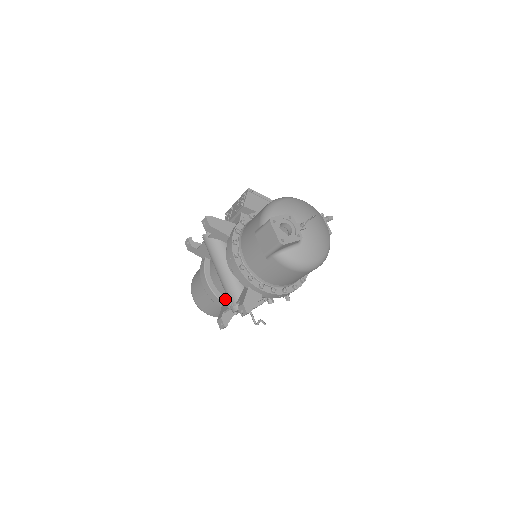
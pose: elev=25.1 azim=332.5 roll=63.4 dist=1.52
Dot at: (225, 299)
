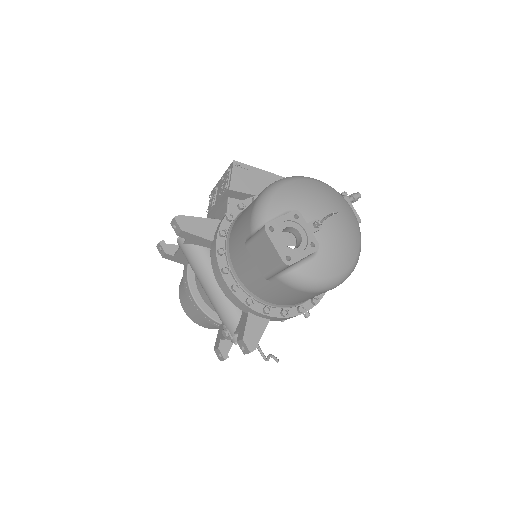
Dot at: occluded
